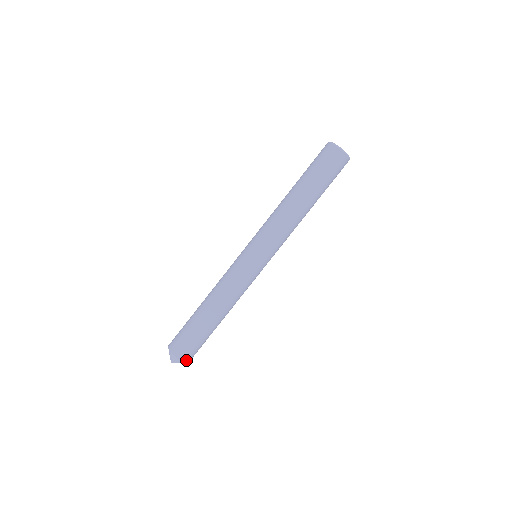
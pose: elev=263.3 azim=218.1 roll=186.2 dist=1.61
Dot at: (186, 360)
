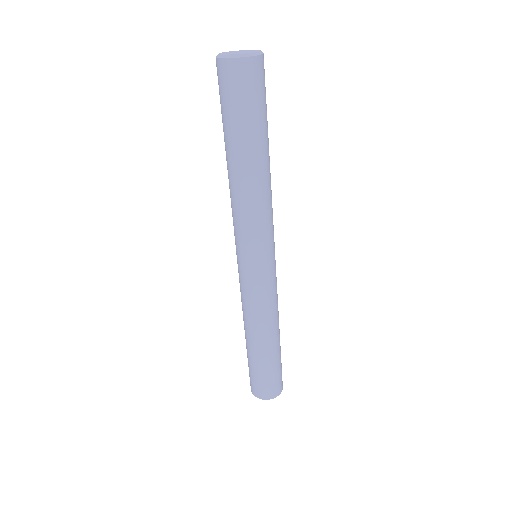
Dot at: (282, 387)
